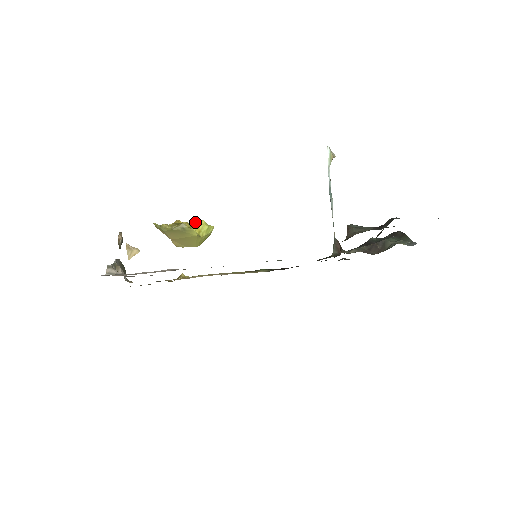
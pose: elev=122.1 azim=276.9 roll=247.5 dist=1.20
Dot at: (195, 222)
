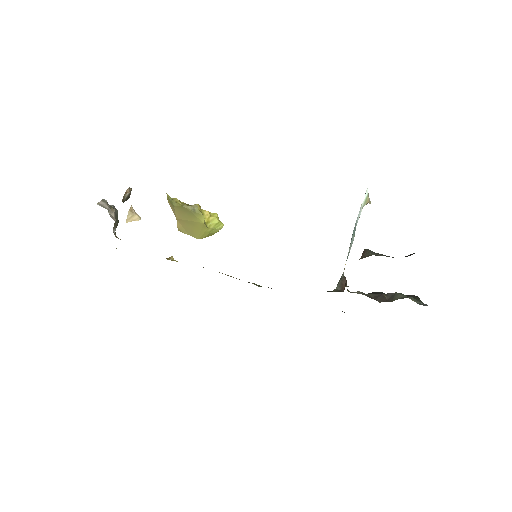
Dot at: (208, 211)
